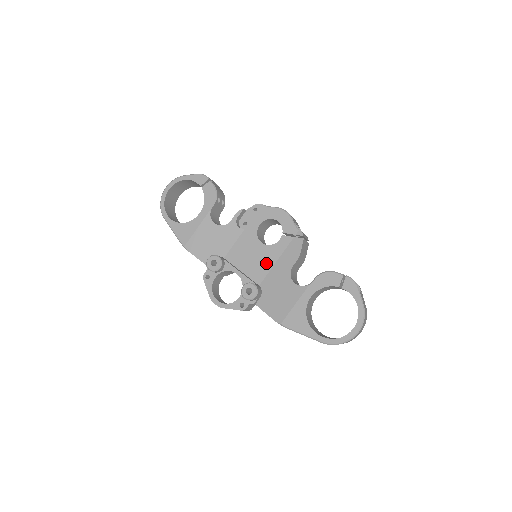
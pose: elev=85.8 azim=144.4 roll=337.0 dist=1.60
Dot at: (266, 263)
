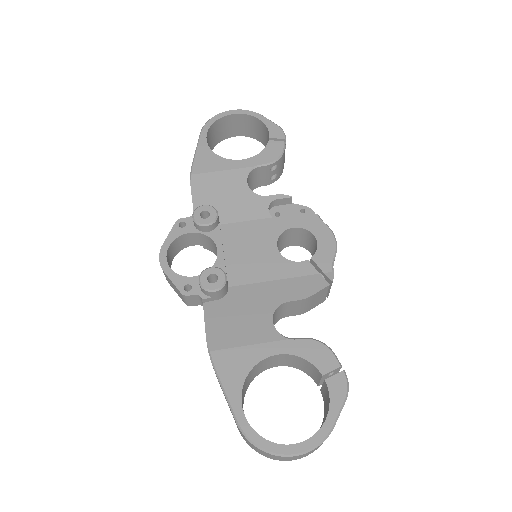
Dot at: (261, 271)
